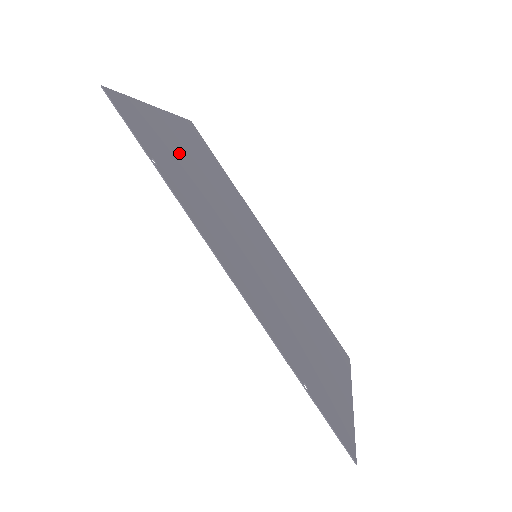
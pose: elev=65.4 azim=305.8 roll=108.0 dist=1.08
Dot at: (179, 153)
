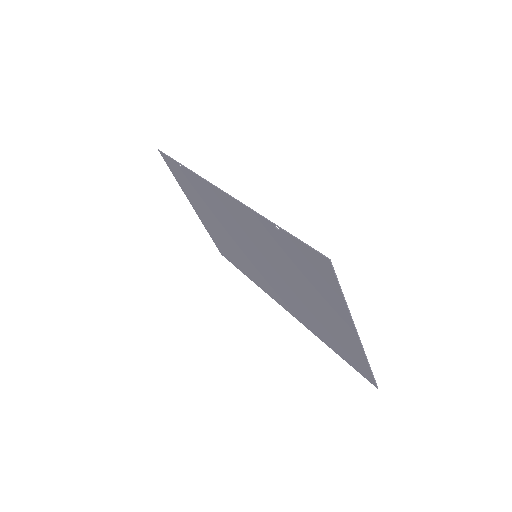
Dot at: (202, 206)
